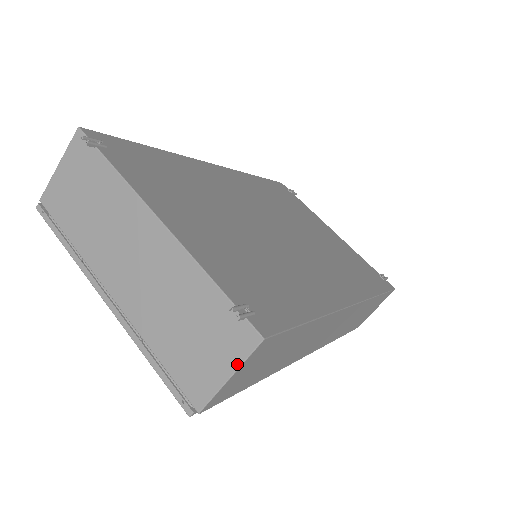
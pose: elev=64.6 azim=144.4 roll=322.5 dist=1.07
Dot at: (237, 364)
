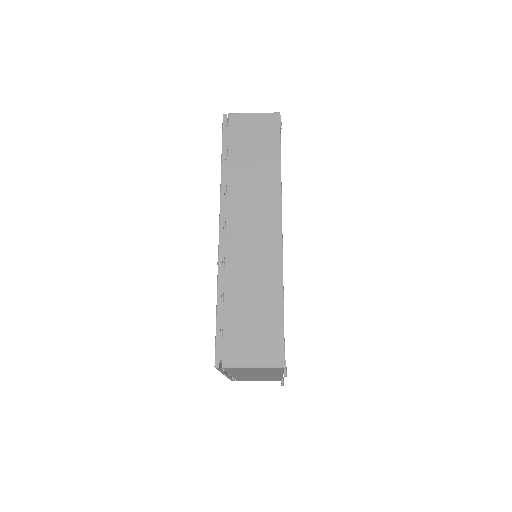
Dot at: occluded
